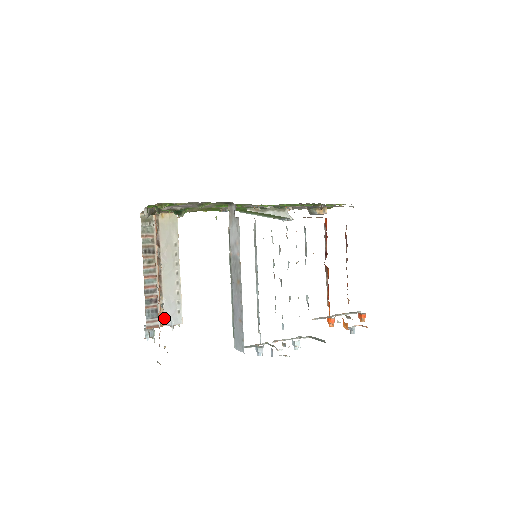
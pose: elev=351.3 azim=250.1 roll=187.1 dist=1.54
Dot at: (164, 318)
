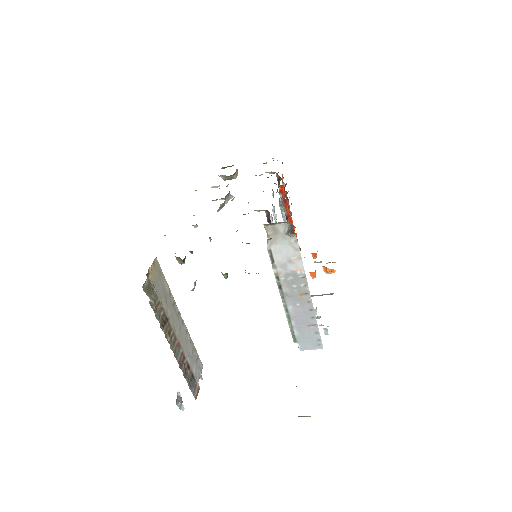
Dot at: (195, 376)
